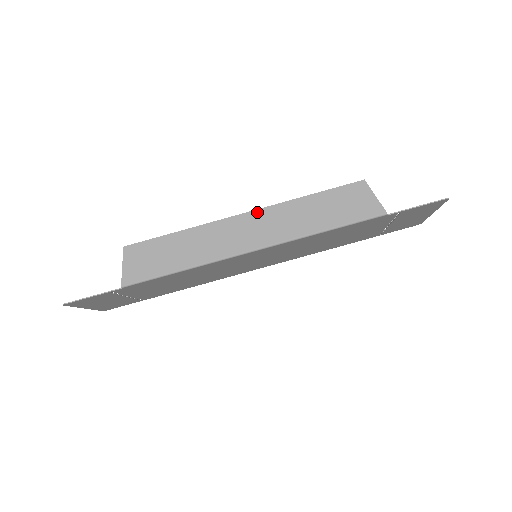
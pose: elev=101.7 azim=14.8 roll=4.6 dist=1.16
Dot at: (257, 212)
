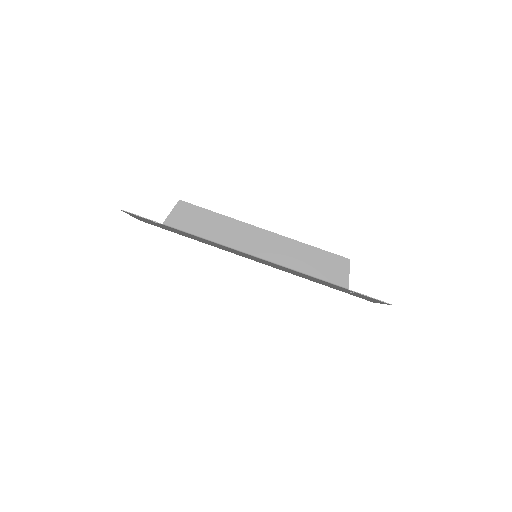
Dot at: (273, 234)
